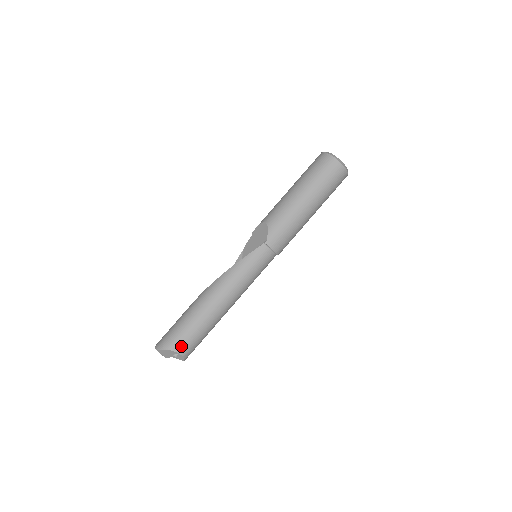
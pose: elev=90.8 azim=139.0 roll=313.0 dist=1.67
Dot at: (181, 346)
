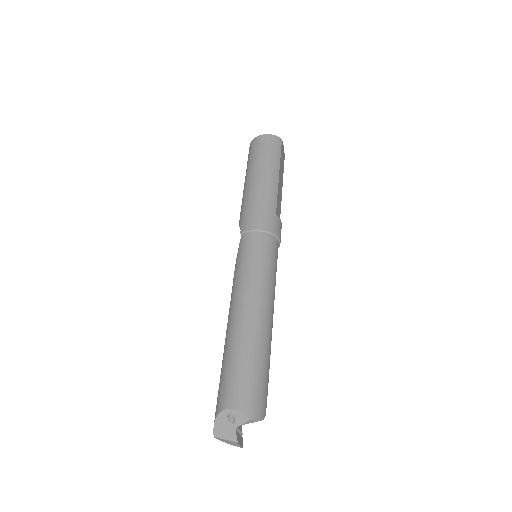
Dot at: (225, 398)
